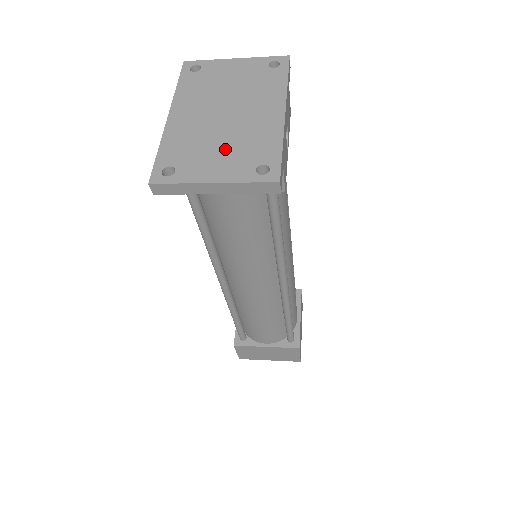
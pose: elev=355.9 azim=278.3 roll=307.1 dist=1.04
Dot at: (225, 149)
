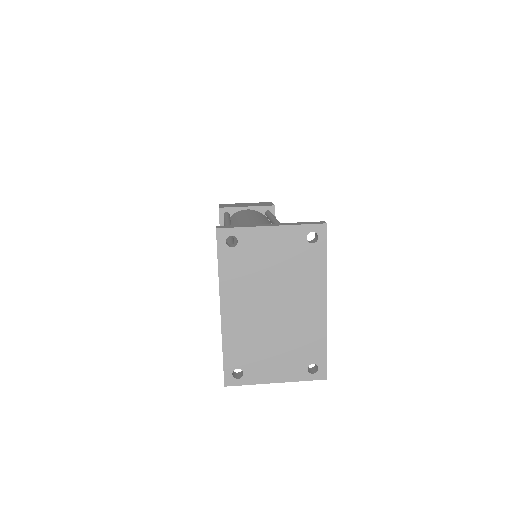
Dot at: (280, 349)
